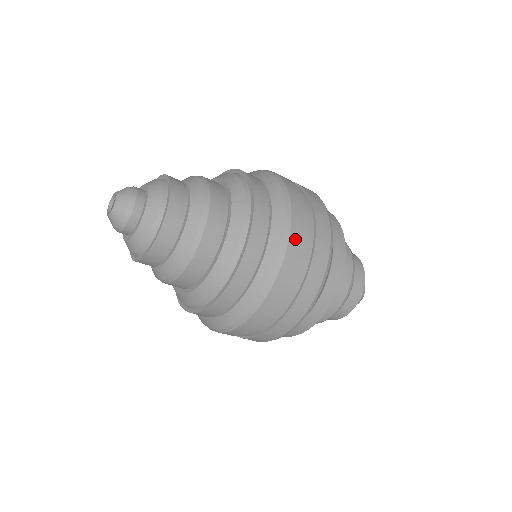
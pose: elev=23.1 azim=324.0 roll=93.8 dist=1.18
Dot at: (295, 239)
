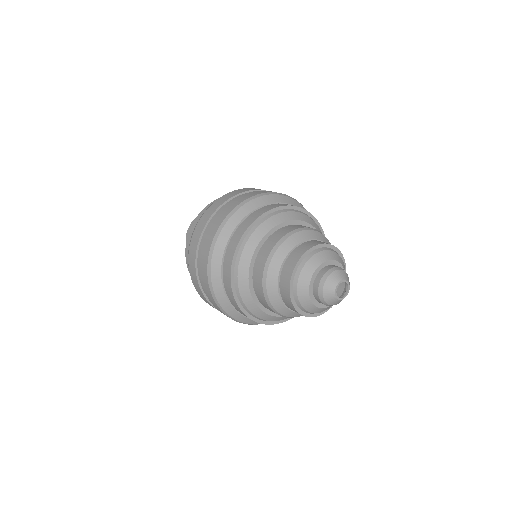
Dot at: (218, 202)
